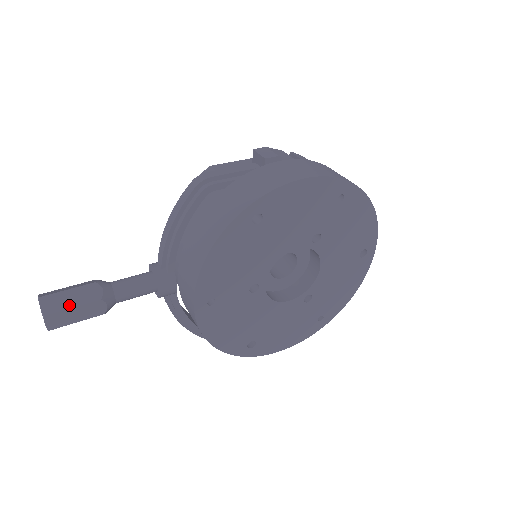
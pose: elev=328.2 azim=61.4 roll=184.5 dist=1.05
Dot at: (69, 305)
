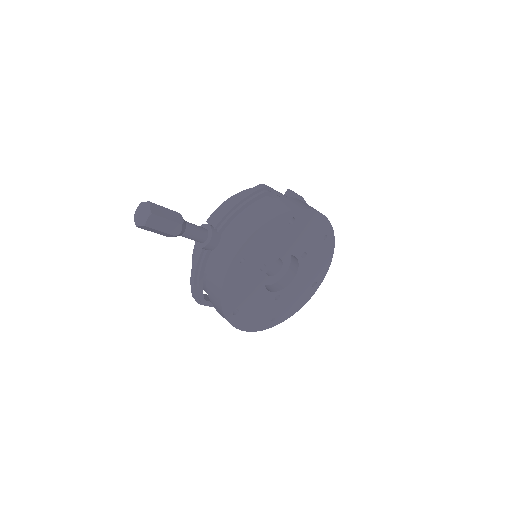
Dot at: (165, 216)
